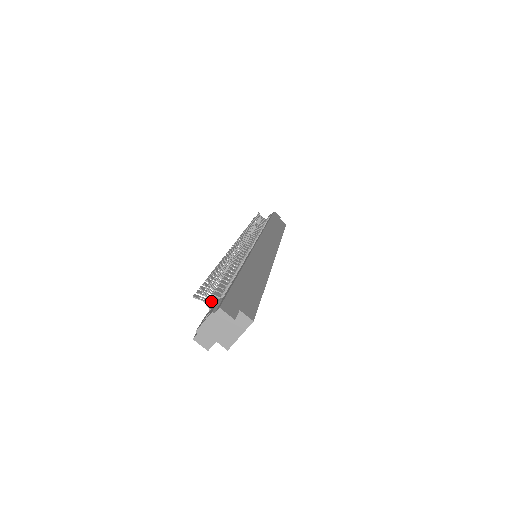
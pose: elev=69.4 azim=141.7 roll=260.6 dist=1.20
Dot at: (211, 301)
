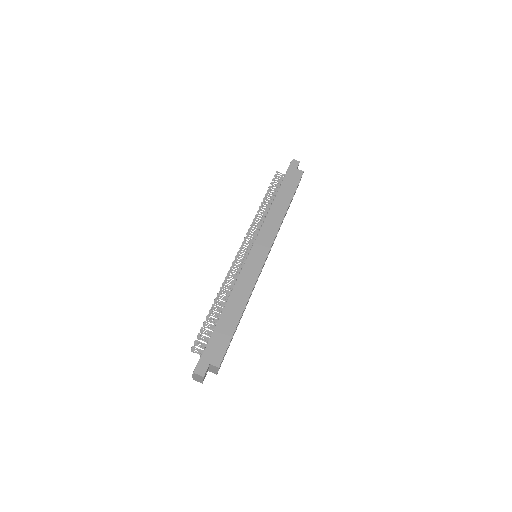
Dot at: (203, 348)
